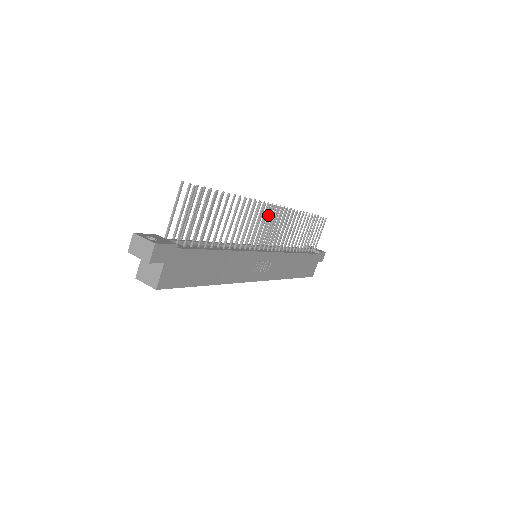
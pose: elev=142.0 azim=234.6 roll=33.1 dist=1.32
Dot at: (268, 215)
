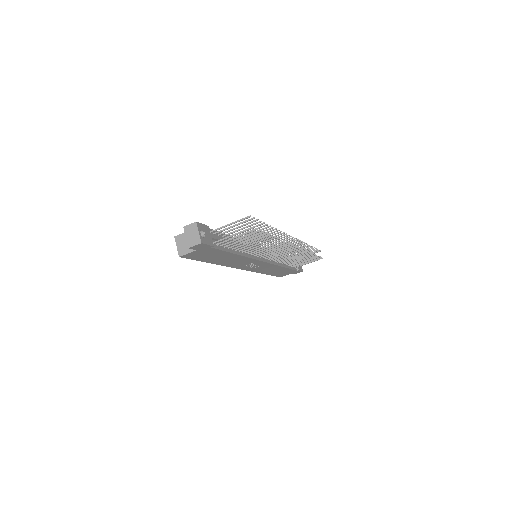
Dot at: (287, 241)
